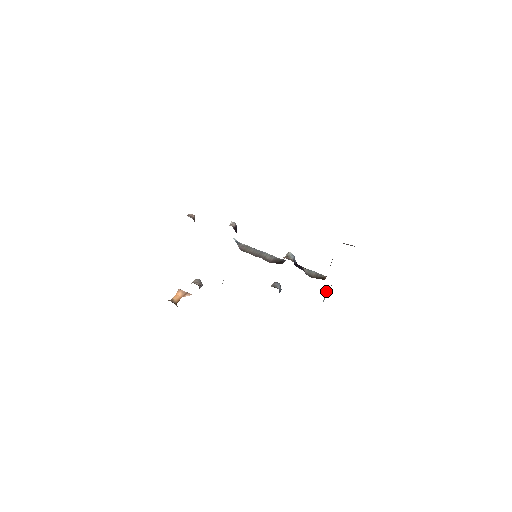
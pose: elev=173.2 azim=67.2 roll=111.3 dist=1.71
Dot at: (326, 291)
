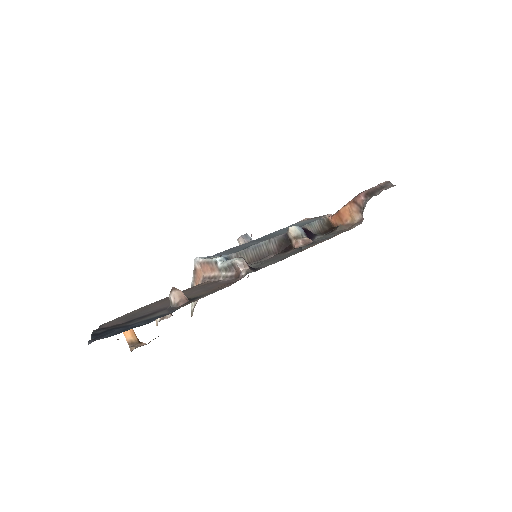
Dot at: occluded
